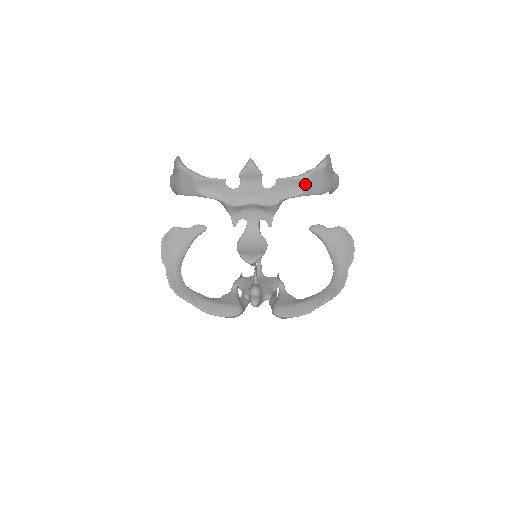
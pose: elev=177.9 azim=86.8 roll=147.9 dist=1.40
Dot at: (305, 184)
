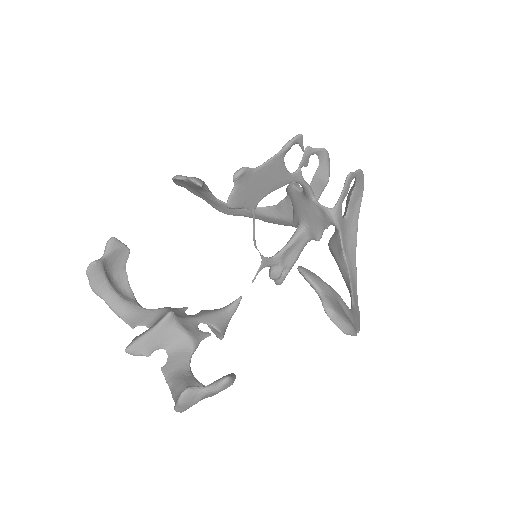
Dot at: occluded
